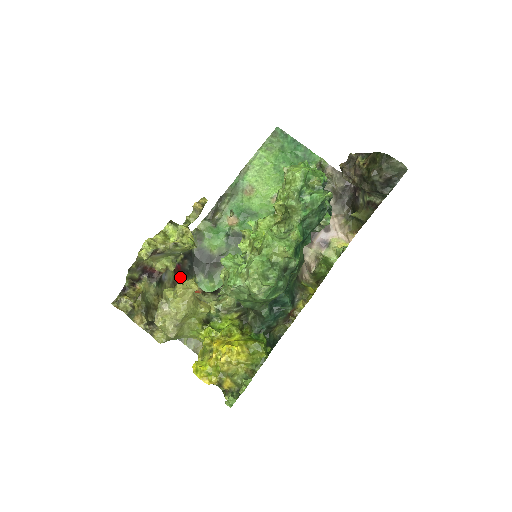
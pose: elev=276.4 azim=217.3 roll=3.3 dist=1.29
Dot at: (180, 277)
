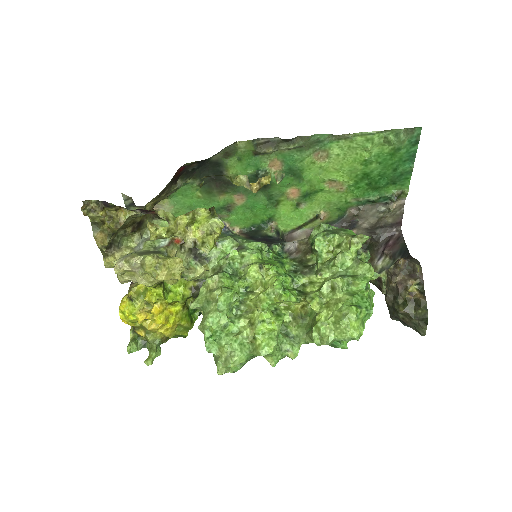
Dot at: (175, 179)
